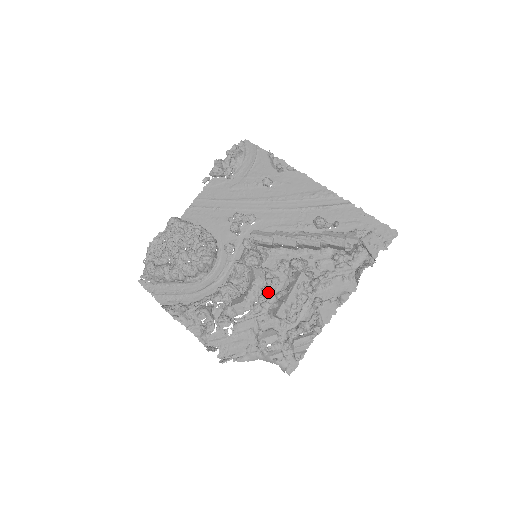
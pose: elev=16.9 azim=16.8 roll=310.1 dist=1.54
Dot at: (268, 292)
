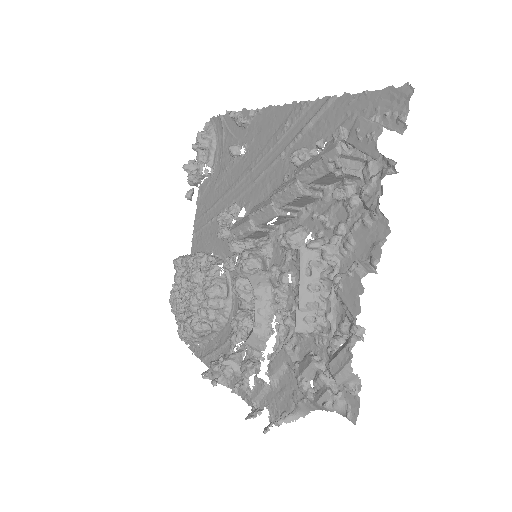
Dot at: (287, 299)
